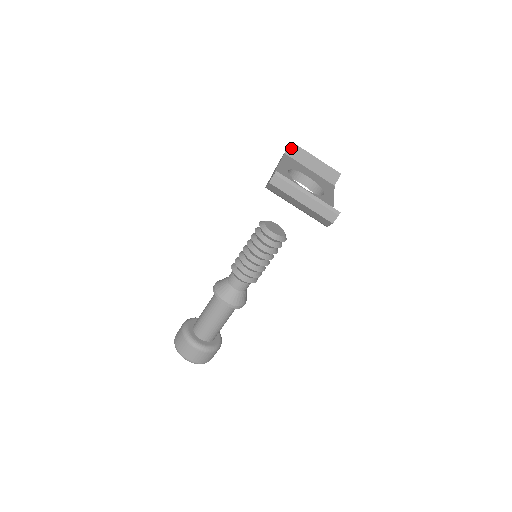
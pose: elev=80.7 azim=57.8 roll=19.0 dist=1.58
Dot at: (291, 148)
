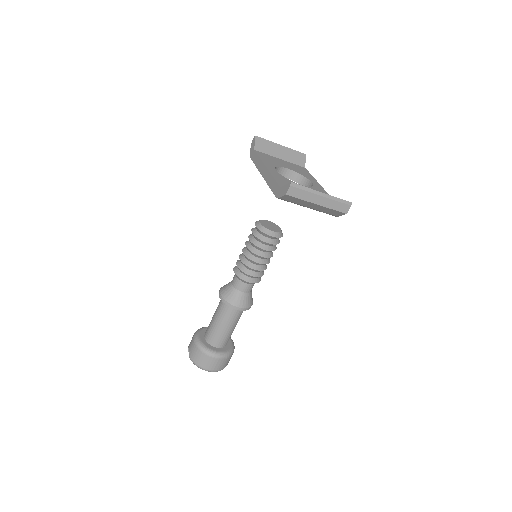
Dot at: (257, 142)
